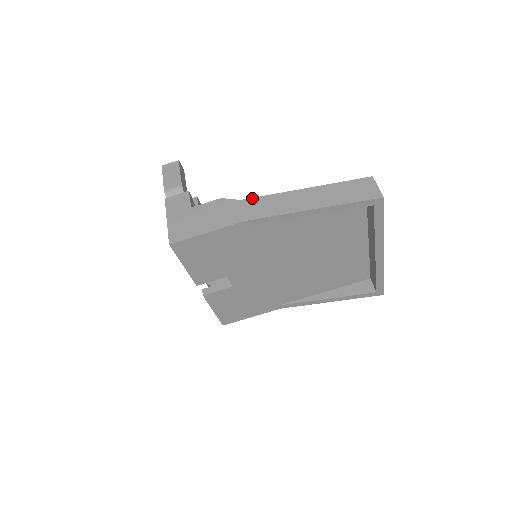
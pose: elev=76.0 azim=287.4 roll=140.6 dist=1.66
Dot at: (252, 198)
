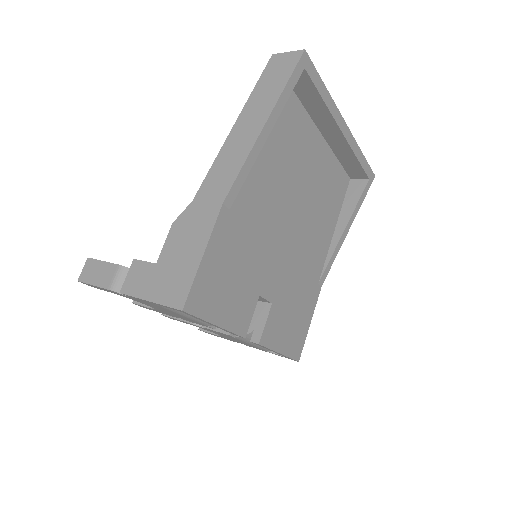
Dot at: (200, 187)
